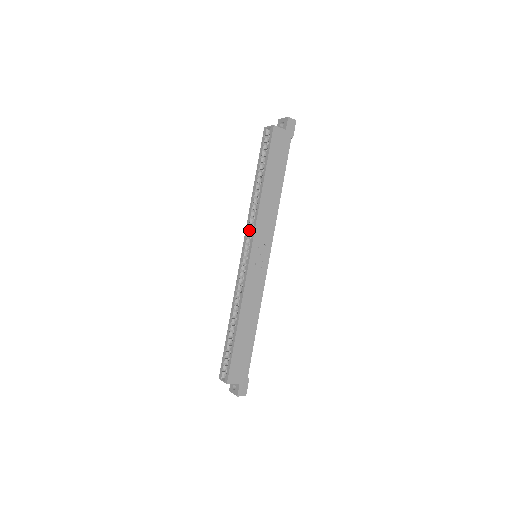
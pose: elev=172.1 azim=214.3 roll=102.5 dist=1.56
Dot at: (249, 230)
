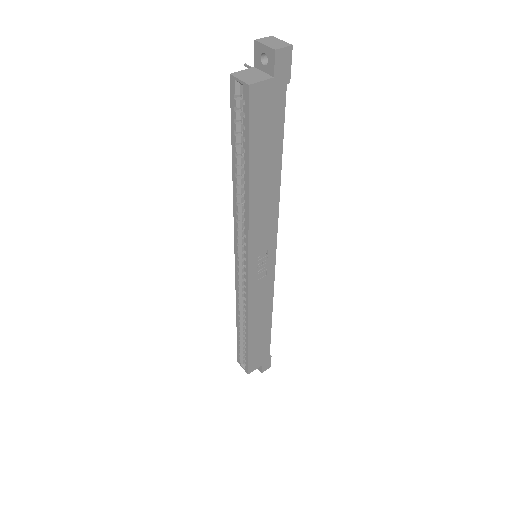
Dot at: (239, 234)
